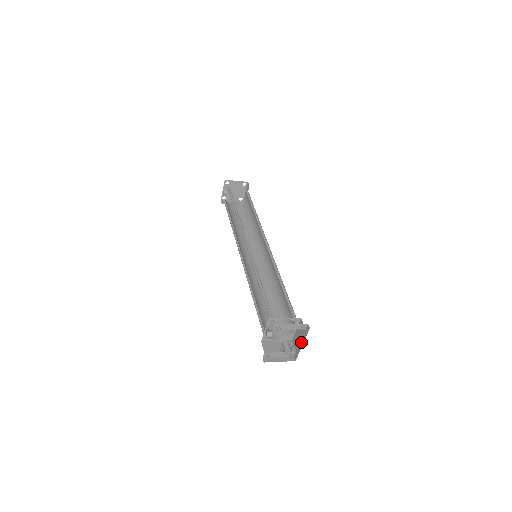
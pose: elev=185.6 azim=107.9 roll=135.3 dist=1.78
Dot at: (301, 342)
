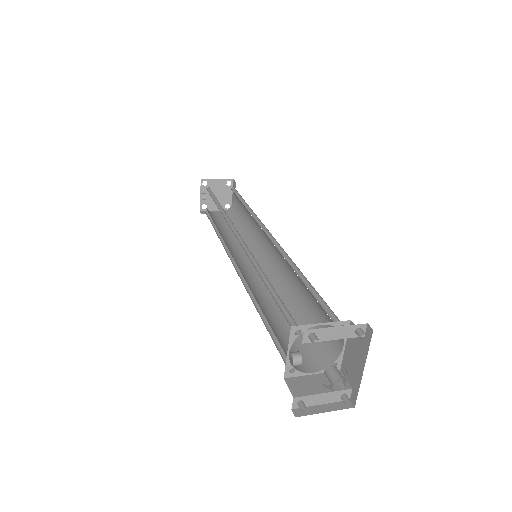
Dot at: (359, 365)
